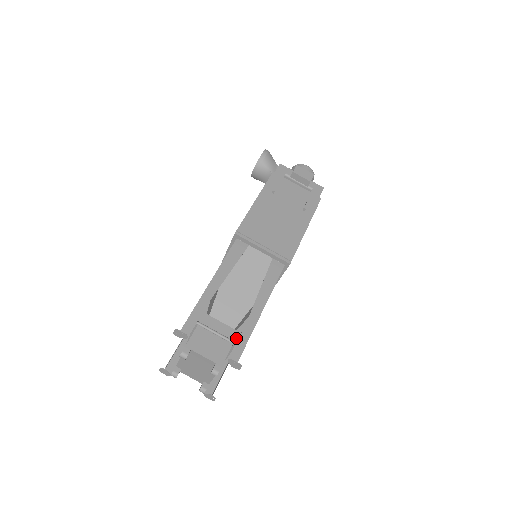
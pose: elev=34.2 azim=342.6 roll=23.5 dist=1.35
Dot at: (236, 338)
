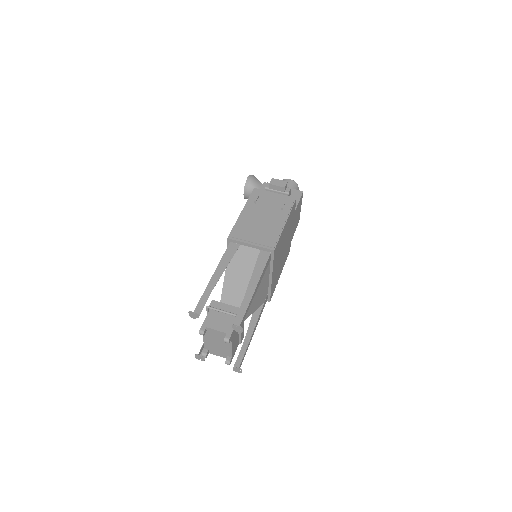
Dot at: occluded
